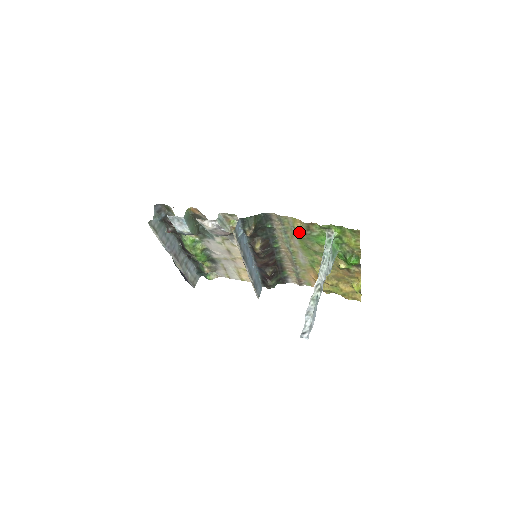
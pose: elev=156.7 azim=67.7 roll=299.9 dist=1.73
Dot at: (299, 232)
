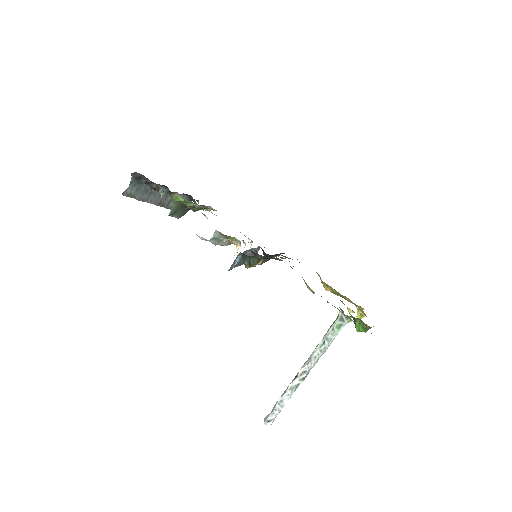
Dot at: occluded
